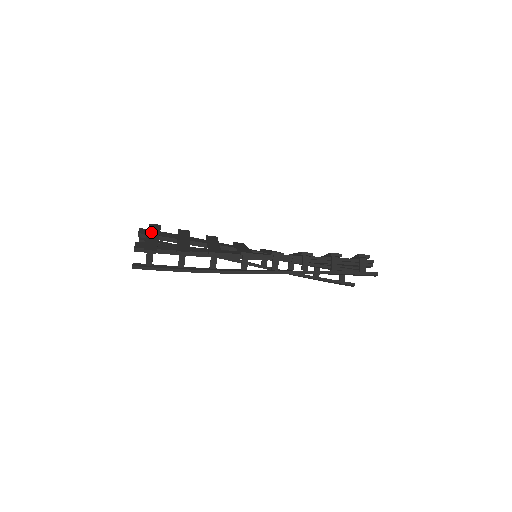
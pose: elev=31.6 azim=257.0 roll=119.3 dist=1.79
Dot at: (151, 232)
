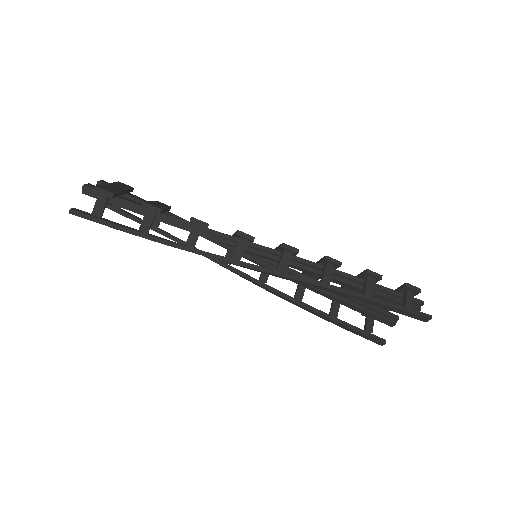
Dot at: (116, 184)
